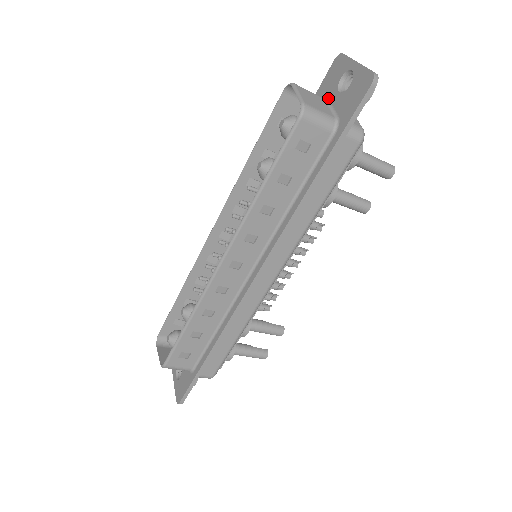
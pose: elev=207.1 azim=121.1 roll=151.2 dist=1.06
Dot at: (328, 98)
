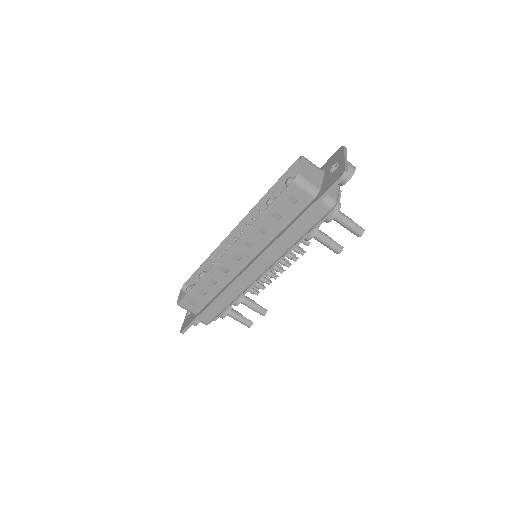
Dot at: (325, 172)
